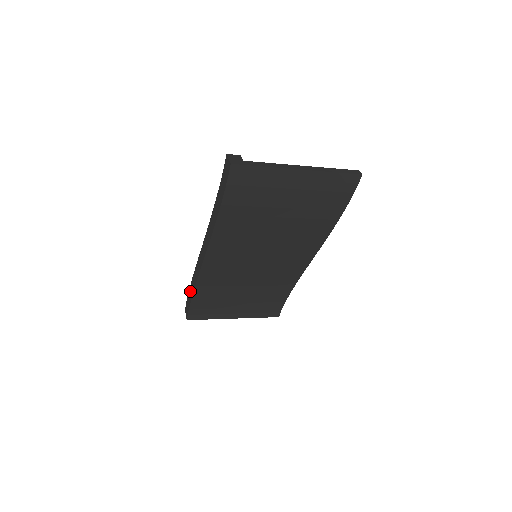
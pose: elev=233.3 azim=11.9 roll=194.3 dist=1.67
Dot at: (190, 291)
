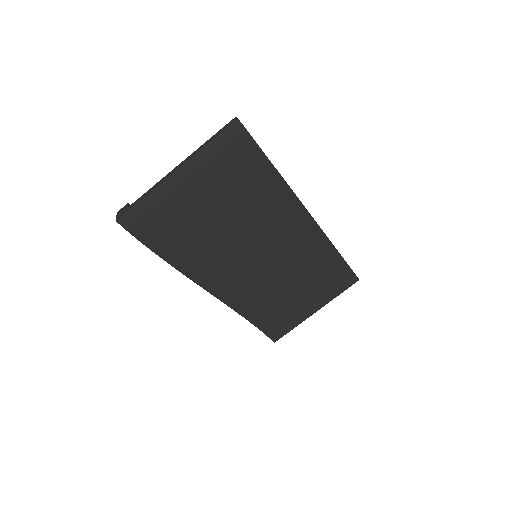
Dot at: occluded
